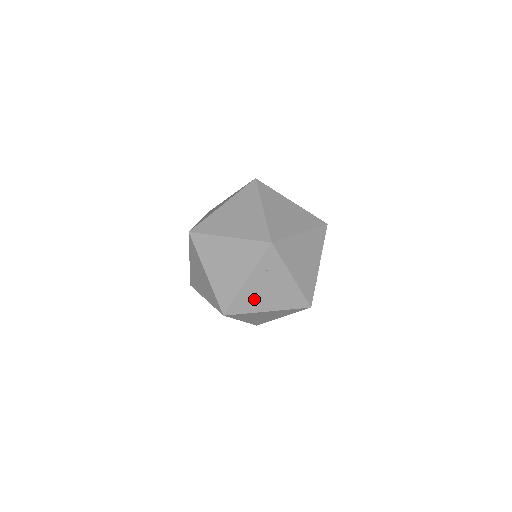
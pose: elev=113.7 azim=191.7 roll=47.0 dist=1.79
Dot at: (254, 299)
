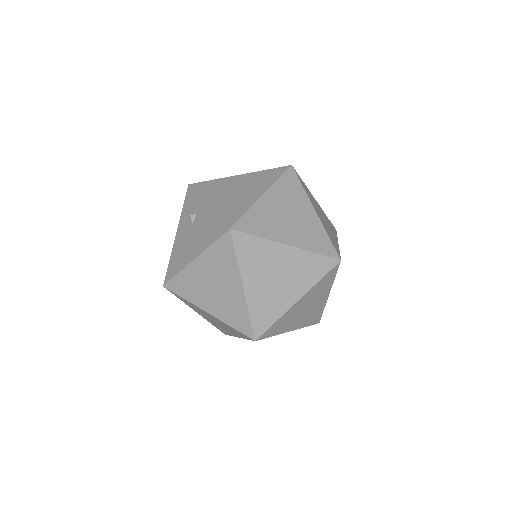
Dot at: (289, 320)
